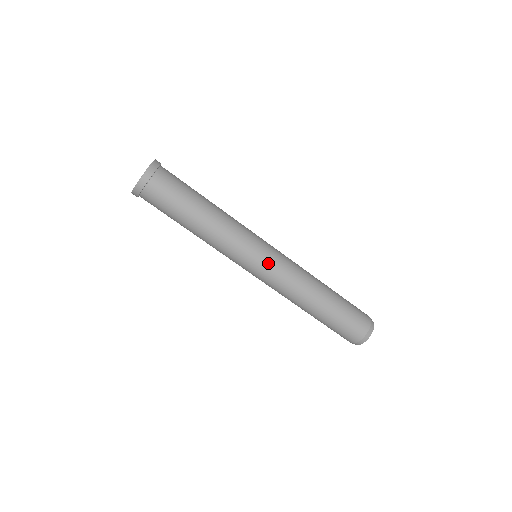
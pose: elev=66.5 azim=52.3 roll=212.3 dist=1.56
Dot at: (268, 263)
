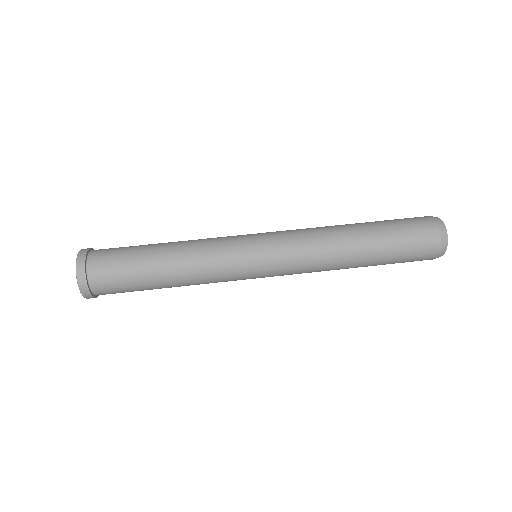
Dot at: (266, 234)
